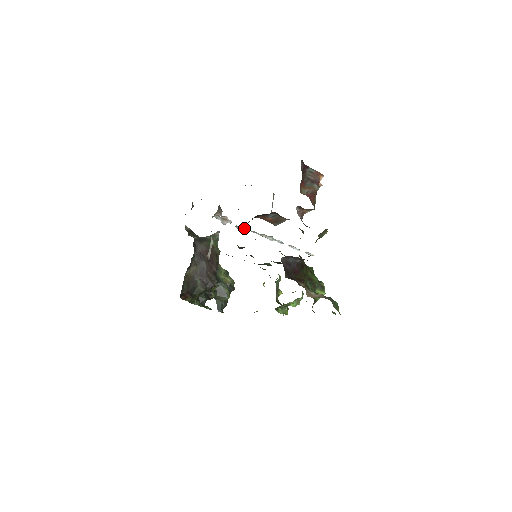
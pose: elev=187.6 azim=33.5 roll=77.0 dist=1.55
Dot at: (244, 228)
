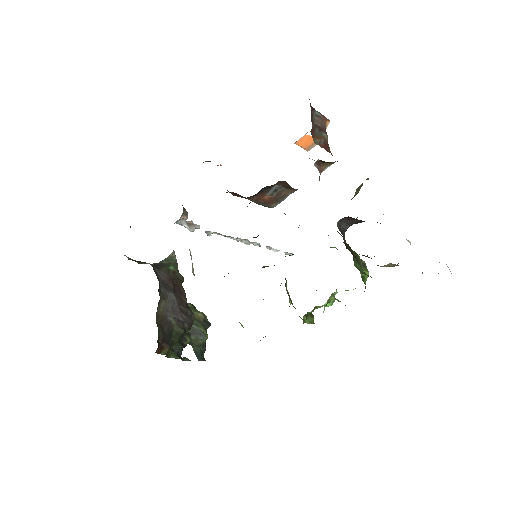
Dot at: (215, 233)
